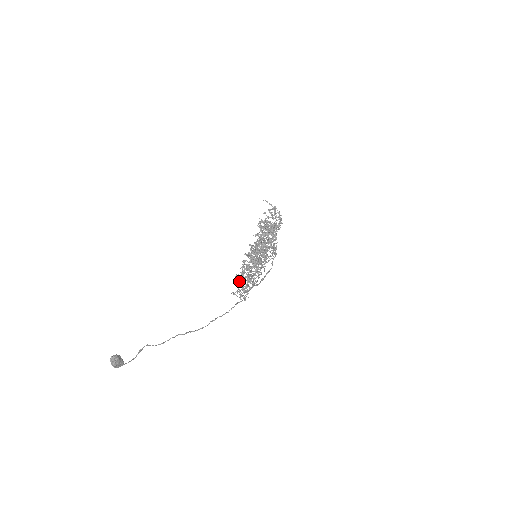
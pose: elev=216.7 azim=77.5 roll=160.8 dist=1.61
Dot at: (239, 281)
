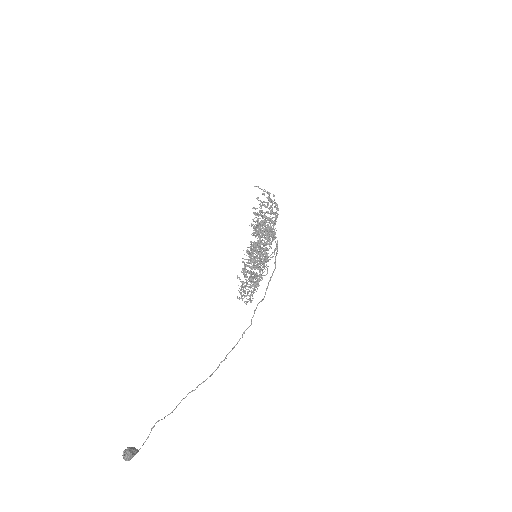
Dot at: occluded
